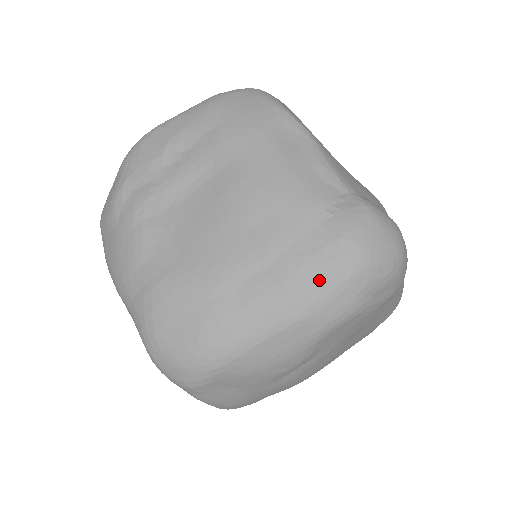
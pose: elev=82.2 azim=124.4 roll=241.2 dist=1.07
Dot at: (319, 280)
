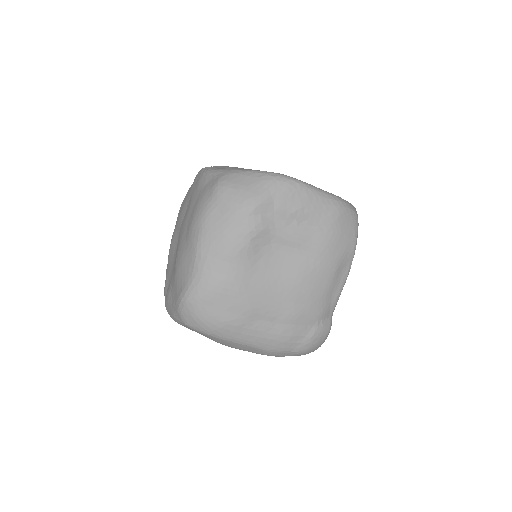
Dot at: (286, 345)
